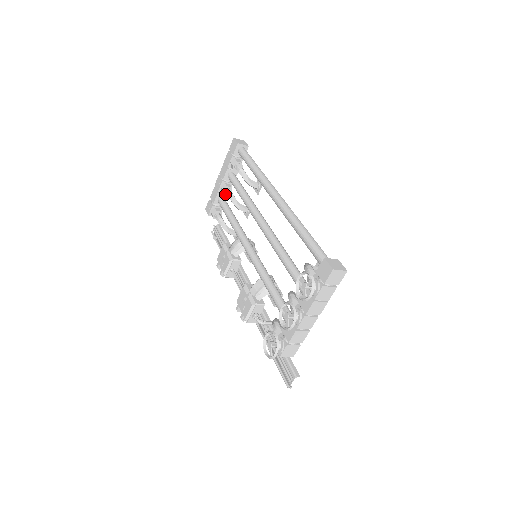
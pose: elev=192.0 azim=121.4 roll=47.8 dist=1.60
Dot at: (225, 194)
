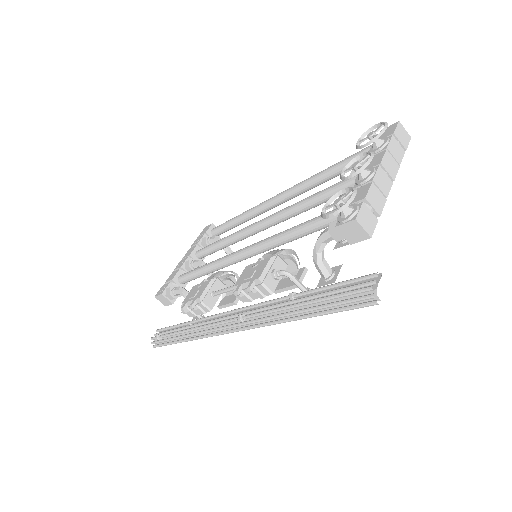
Dot at: (192, 265)
